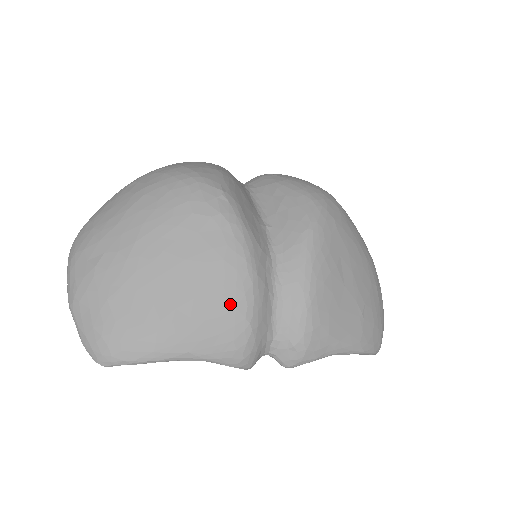
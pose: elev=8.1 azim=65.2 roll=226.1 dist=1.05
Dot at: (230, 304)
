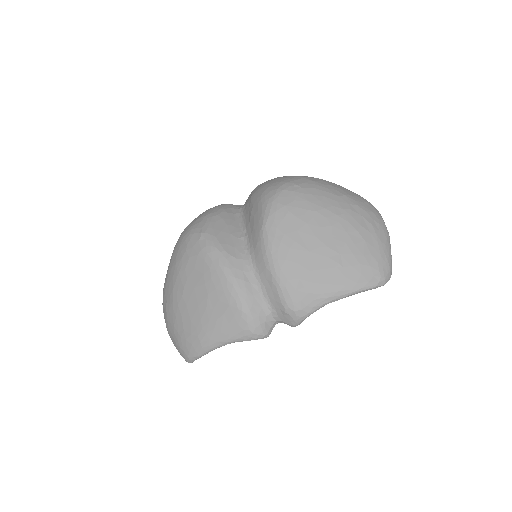
Dot at: (225, 304)
